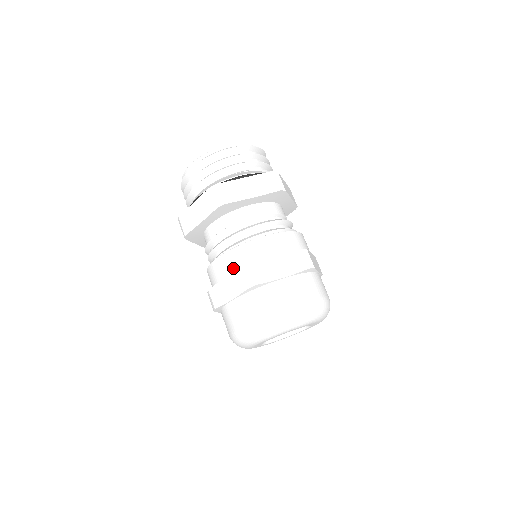
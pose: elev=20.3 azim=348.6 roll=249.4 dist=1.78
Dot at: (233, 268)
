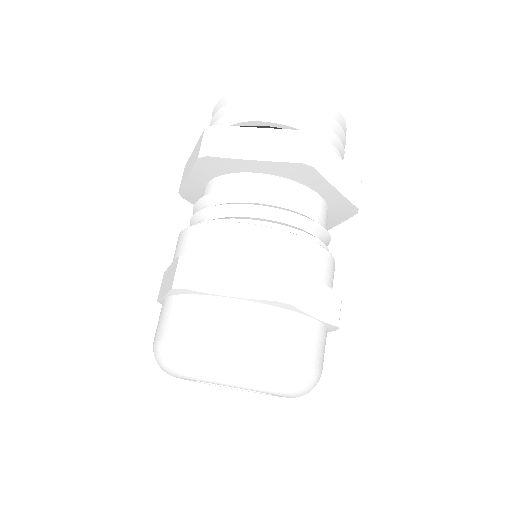
Dot at: (182, 253)
